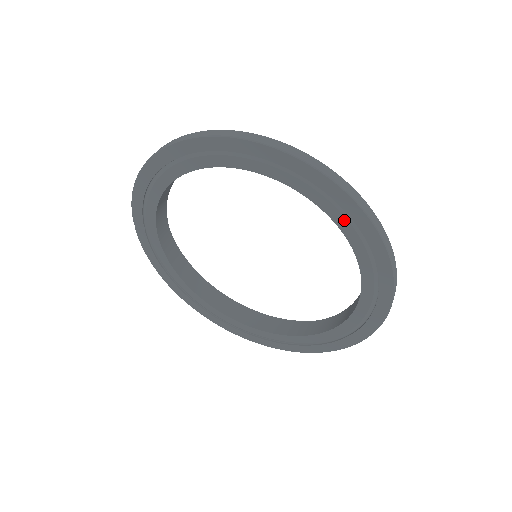
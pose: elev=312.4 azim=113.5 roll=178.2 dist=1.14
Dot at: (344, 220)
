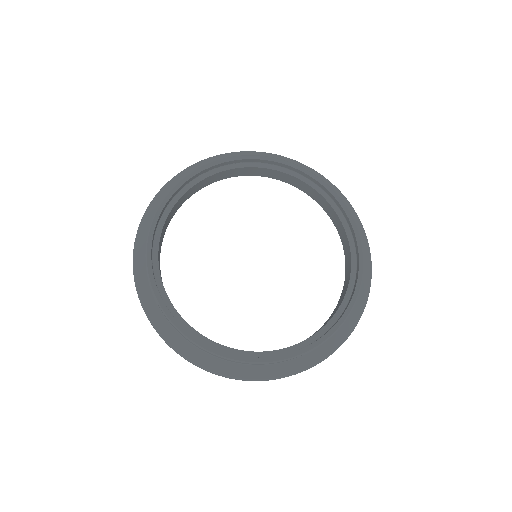
Dot at: occluded
